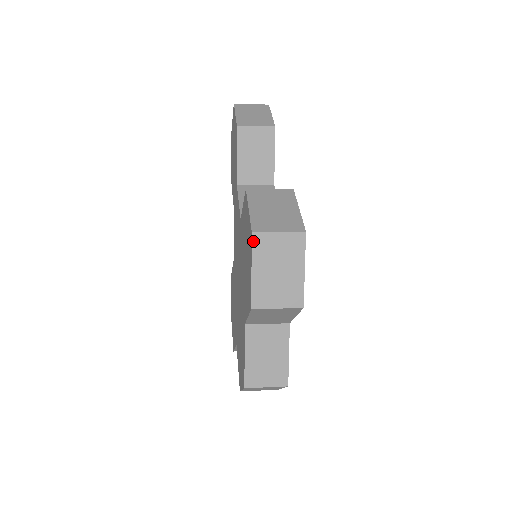
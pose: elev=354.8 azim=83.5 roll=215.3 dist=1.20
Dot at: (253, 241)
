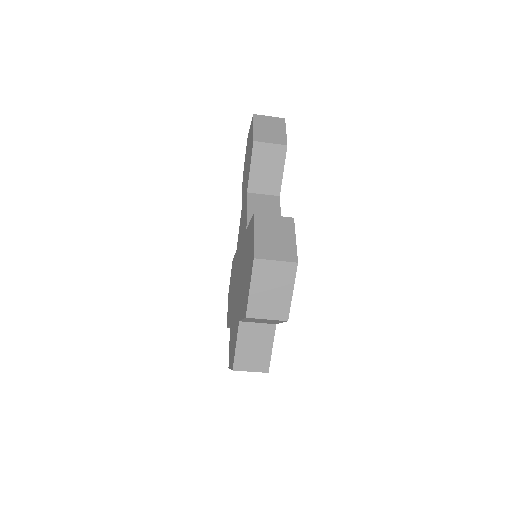
Dot at: (254, 265)
